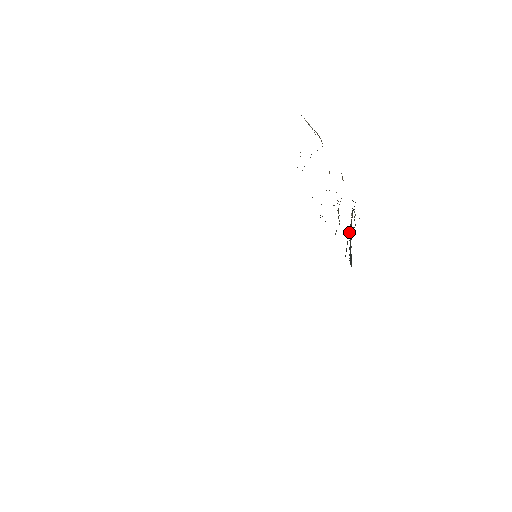
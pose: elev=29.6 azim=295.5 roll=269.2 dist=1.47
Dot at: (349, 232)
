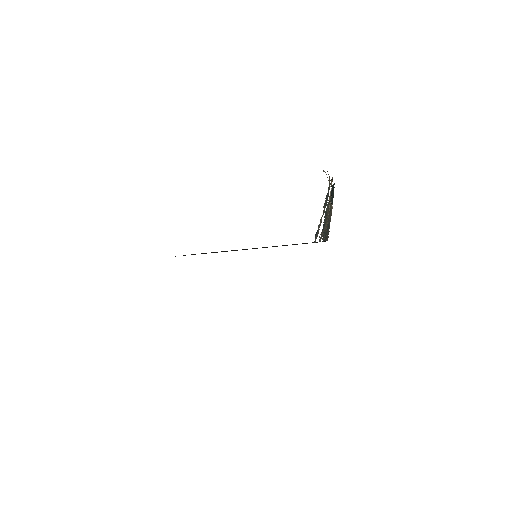
Dot at: (329, 222)
